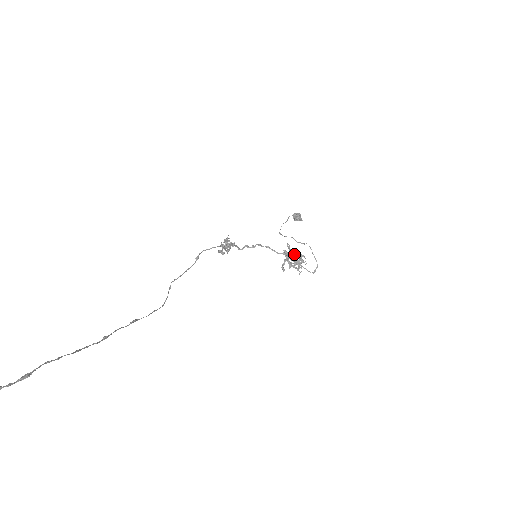
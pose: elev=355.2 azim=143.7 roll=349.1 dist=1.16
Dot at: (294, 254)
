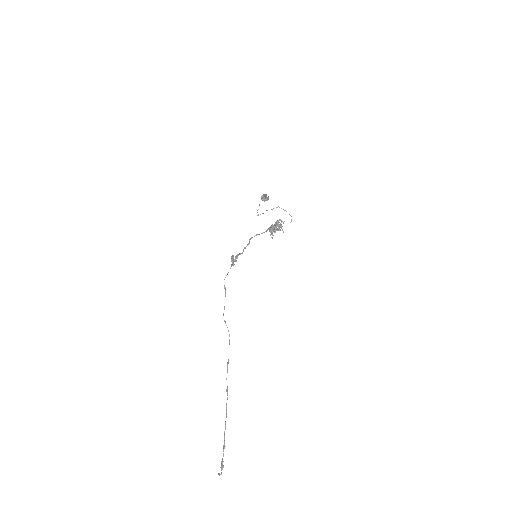
Dot at: (275, 225)
